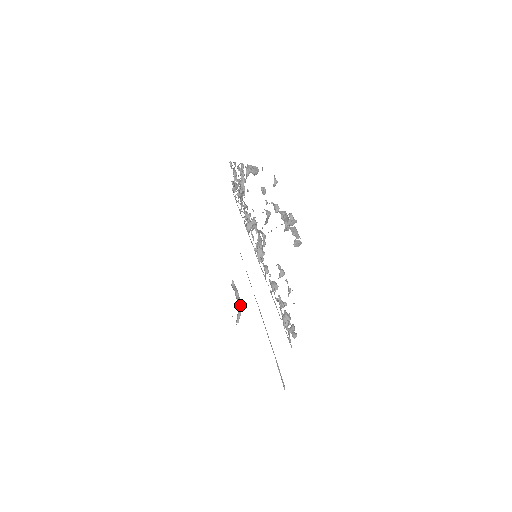
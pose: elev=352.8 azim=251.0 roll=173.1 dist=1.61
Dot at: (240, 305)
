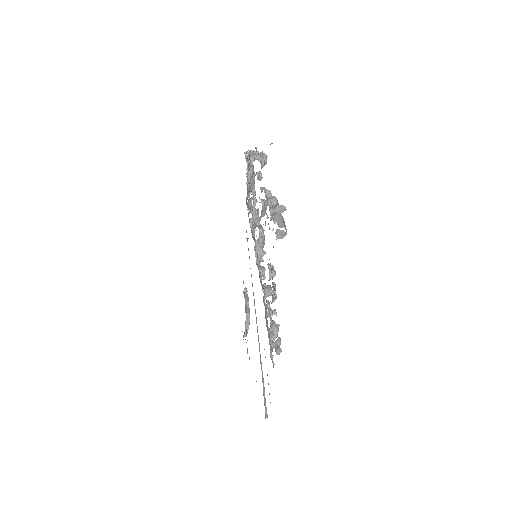
Dot at: (248, 316)
